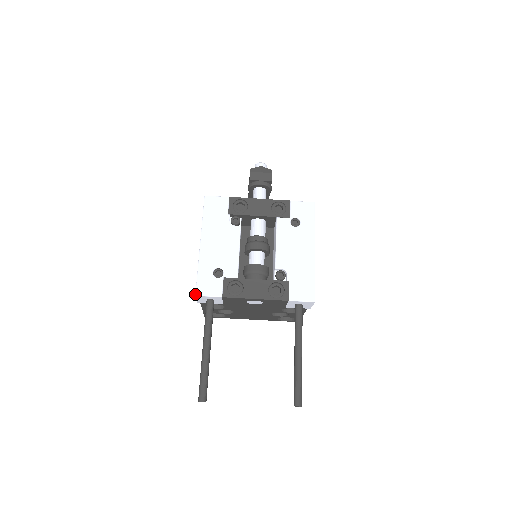
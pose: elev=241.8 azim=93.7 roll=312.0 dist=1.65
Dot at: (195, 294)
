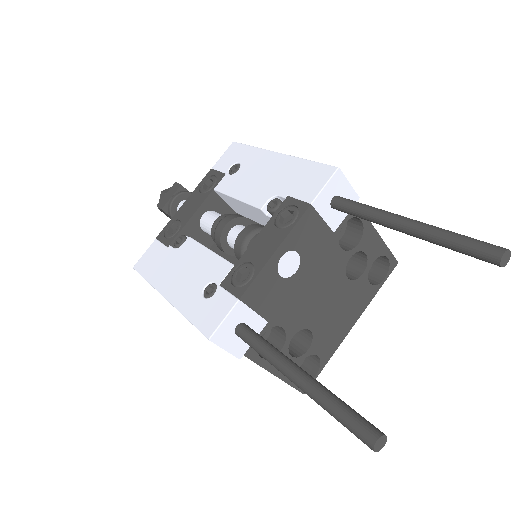
Dot at: occluded
